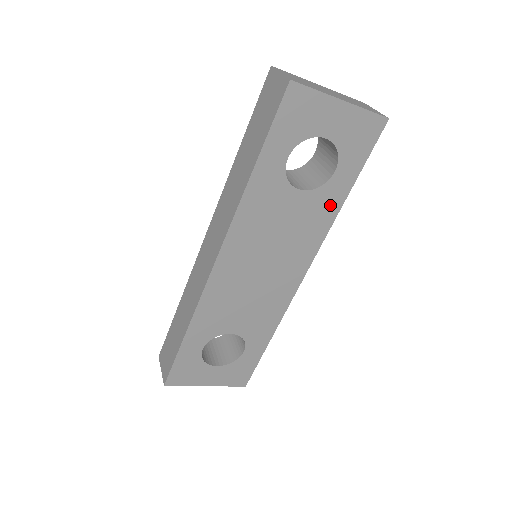
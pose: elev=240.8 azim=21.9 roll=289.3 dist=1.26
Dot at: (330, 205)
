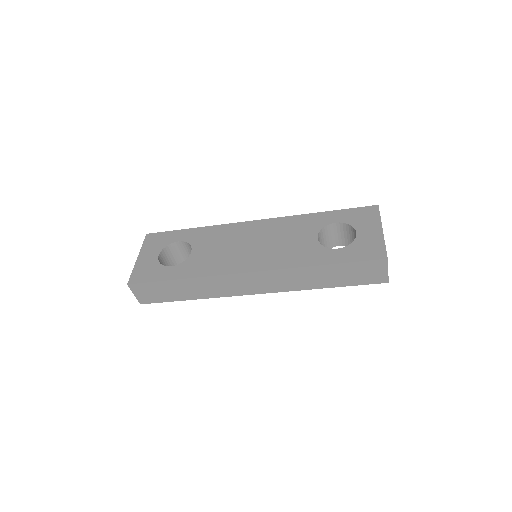
Dot at: occluded
